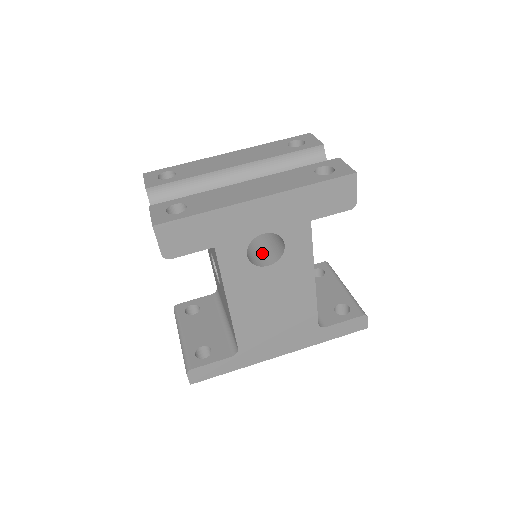
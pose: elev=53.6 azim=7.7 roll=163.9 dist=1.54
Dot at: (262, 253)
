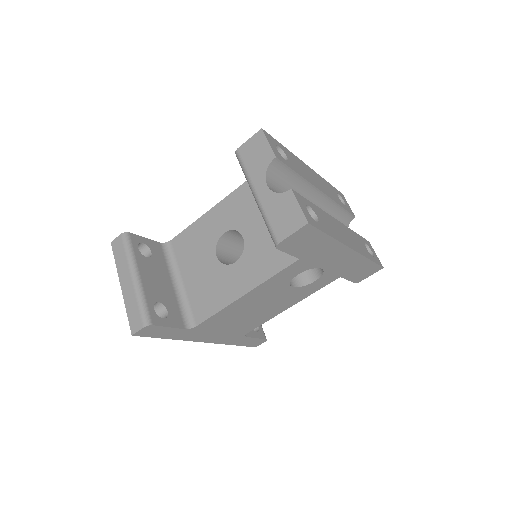
Dot at: occluded
